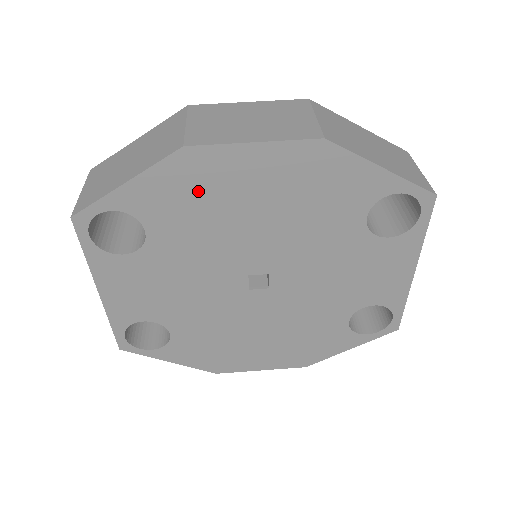
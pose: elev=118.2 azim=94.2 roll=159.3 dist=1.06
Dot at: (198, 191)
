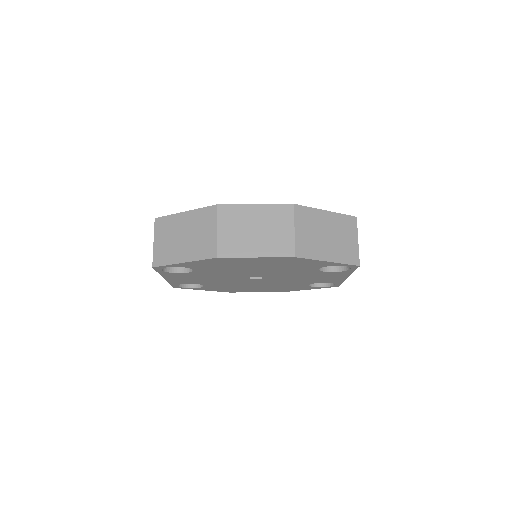
Dot at: (224, 264)
